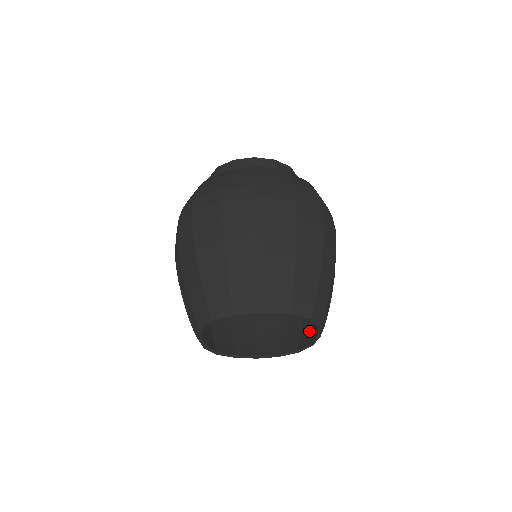
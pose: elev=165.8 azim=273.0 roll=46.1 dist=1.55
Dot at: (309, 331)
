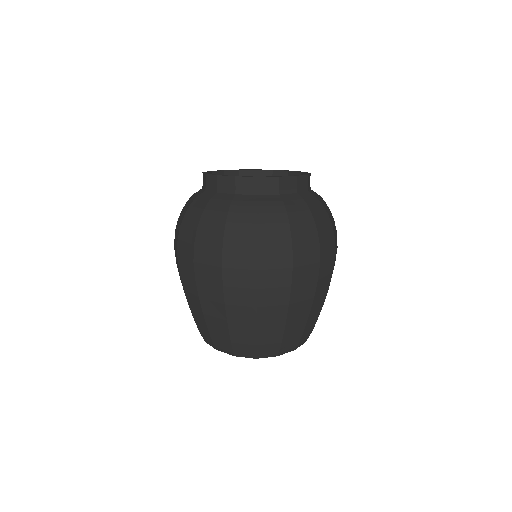
Dot at: occluded
